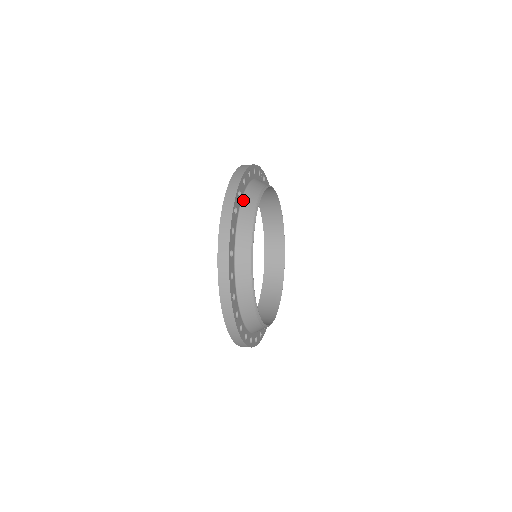
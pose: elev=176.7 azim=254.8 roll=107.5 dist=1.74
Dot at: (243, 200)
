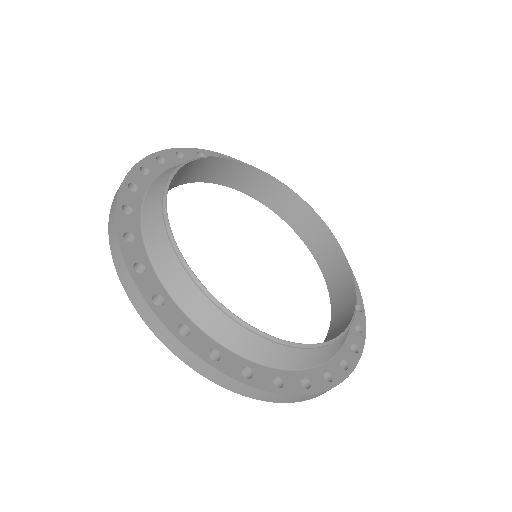
Dot at: (143, 212)
